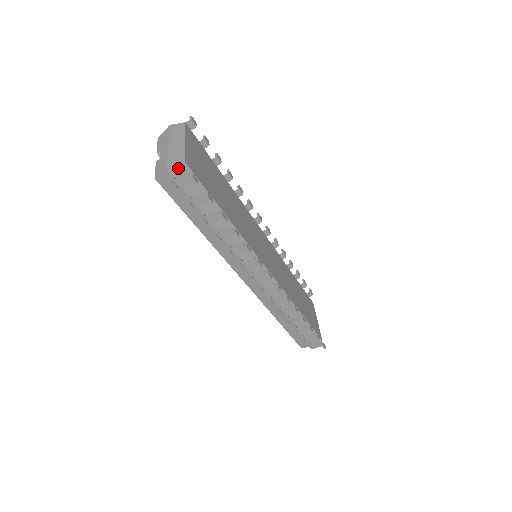
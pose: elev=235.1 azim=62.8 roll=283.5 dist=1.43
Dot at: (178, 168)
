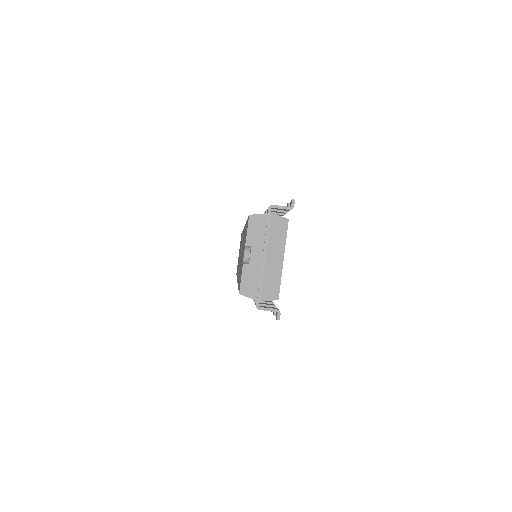
Dot at: (269, 300)
